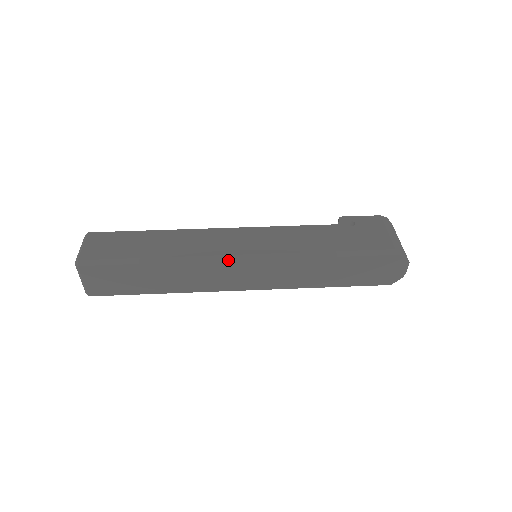
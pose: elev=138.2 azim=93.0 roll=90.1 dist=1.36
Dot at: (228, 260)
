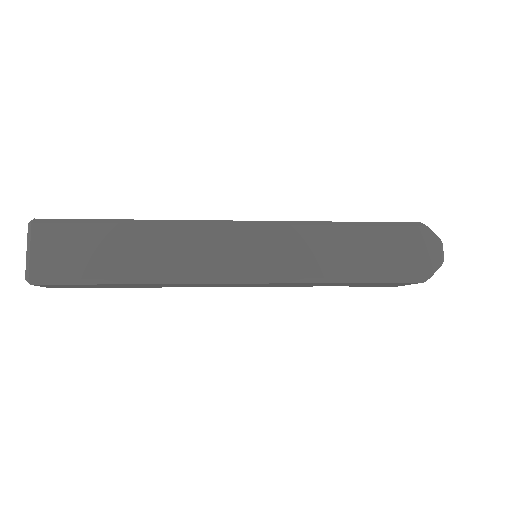
Dot at: (223, 224)
